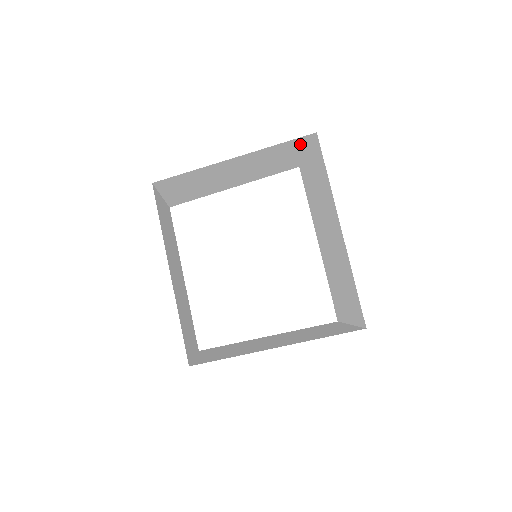
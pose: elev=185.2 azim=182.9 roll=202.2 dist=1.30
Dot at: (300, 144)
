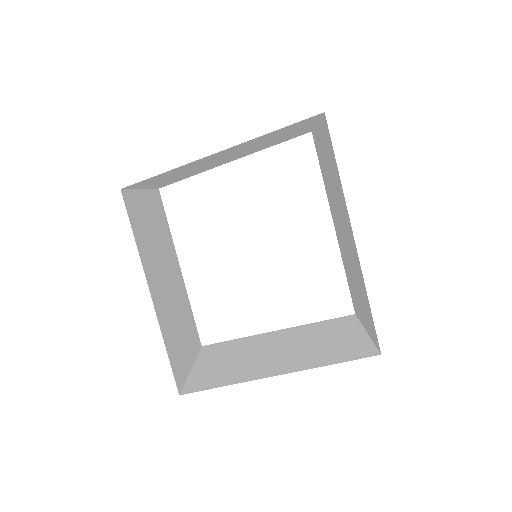
Dot at: (305, 122)
